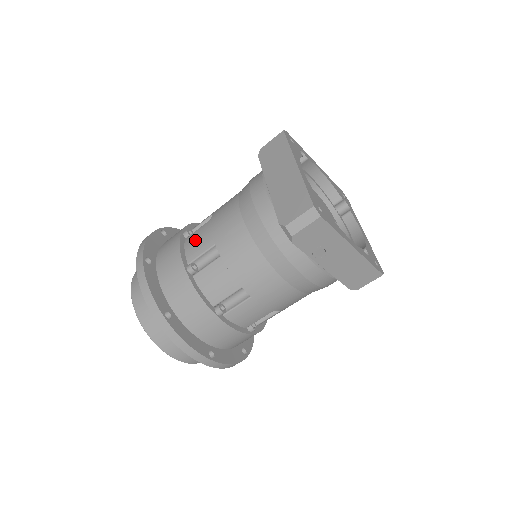
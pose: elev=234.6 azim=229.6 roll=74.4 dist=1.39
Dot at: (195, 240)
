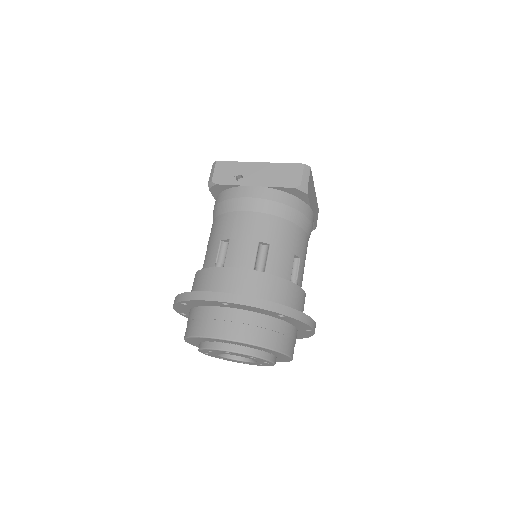
Dot at: occluded
